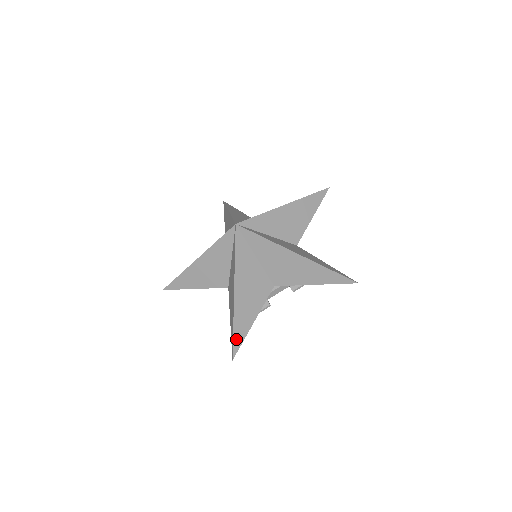
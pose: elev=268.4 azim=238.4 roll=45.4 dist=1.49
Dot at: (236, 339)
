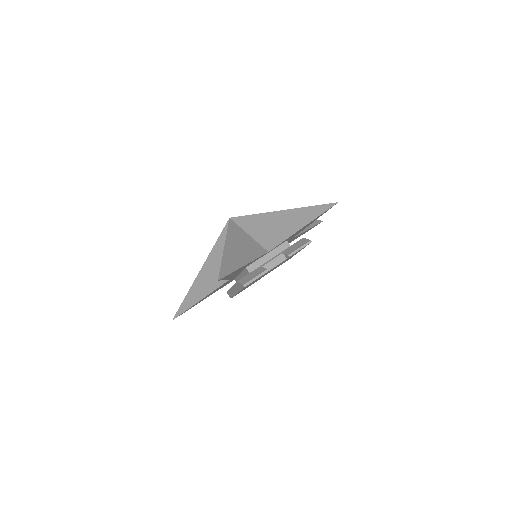
Dot at: (224, 270)
